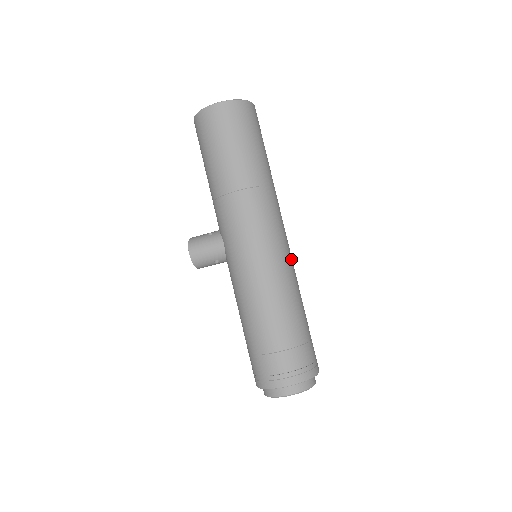
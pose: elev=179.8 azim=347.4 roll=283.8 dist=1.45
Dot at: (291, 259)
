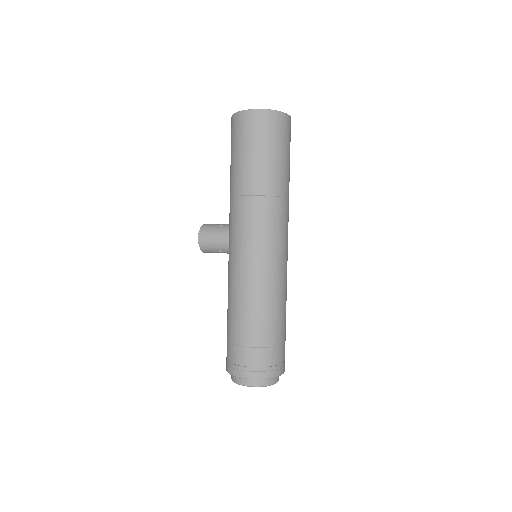
Dot at: (285, 268)
